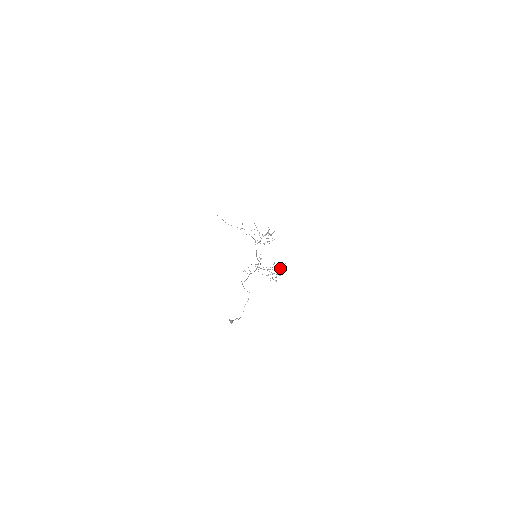
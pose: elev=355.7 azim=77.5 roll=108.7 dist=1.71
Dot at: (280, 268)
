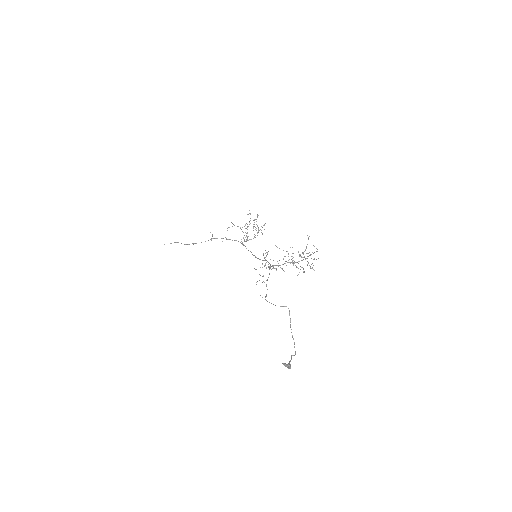
Dot at: occluded
